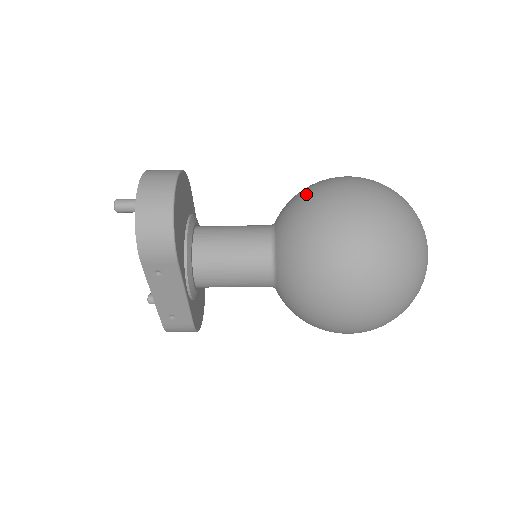
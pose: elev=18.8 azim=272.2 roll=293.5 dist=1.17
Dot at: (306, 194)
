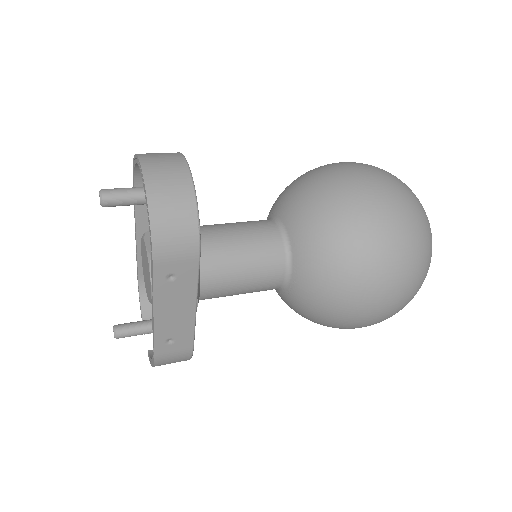
Dot at: (312, 179)
